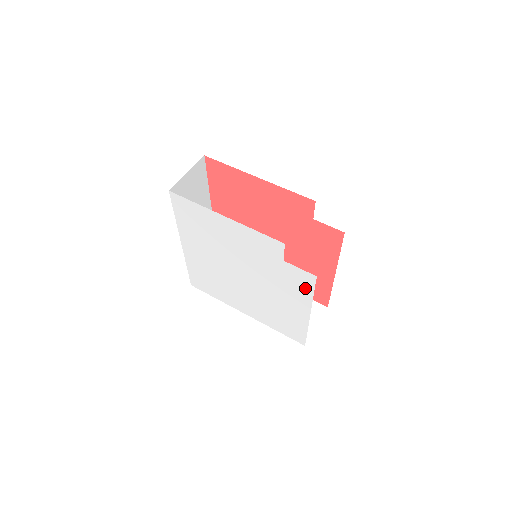
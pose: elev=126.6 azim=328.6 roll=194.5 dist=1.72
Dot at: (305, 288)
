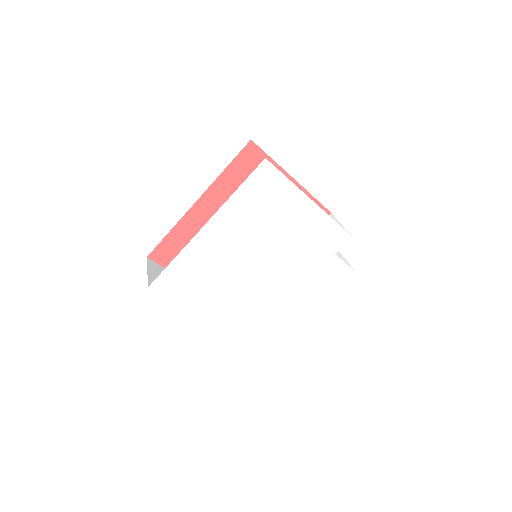
Dot at: (331, 283)
